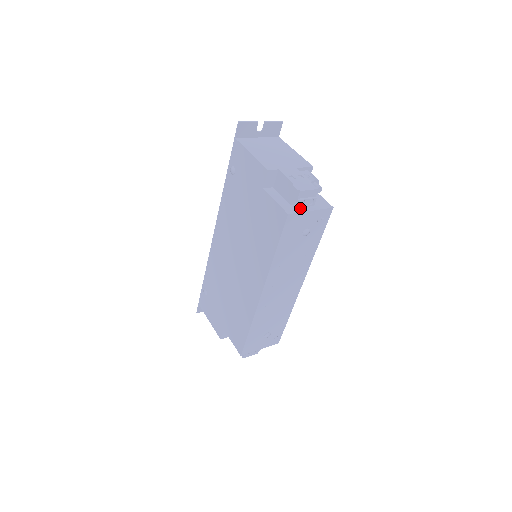
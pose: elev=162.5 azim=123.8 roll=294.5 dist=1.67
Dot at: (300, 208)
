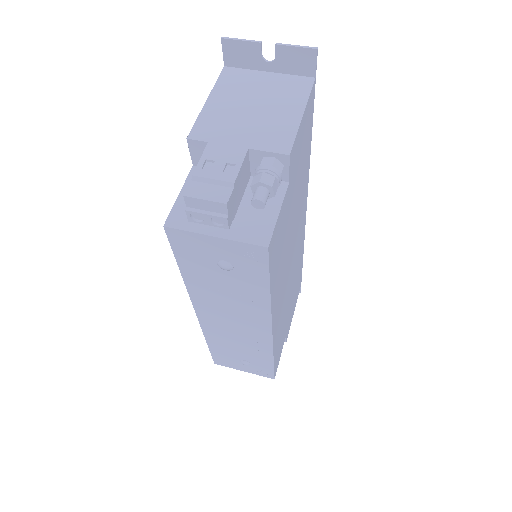
Dot at: (200, 223)
